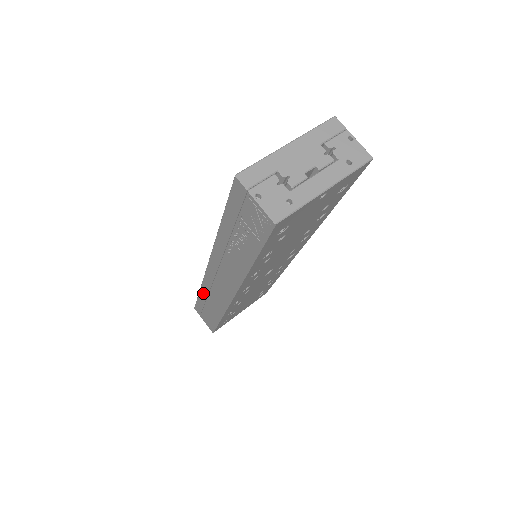
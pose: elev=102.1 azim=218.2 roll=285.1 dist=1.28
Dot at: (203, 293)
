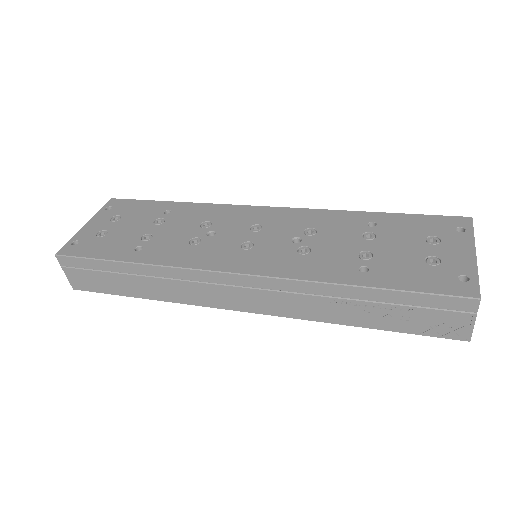
Dot at: (144, 270)
